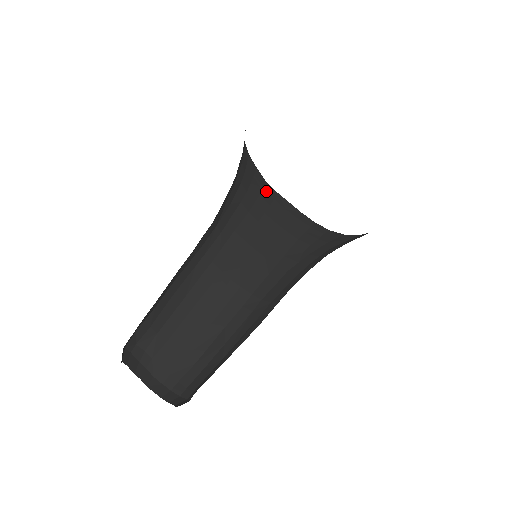
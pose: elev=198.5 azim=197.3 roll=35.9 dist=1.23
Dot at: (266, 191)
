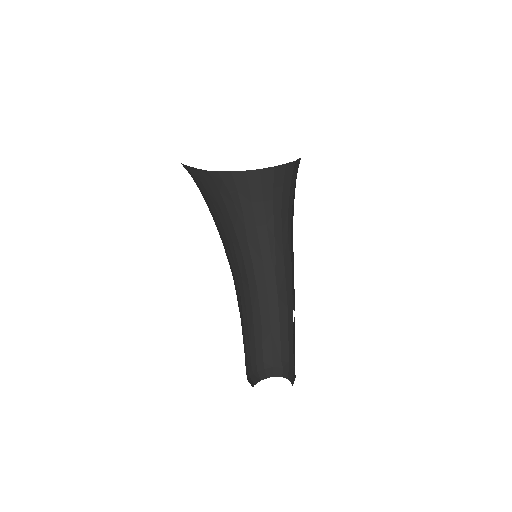
Dot at: (192, 176)
